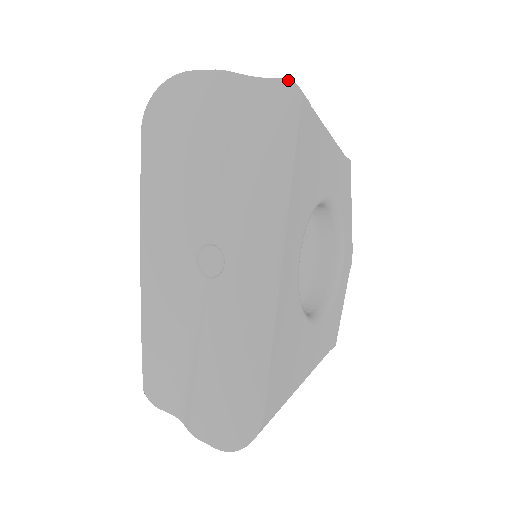
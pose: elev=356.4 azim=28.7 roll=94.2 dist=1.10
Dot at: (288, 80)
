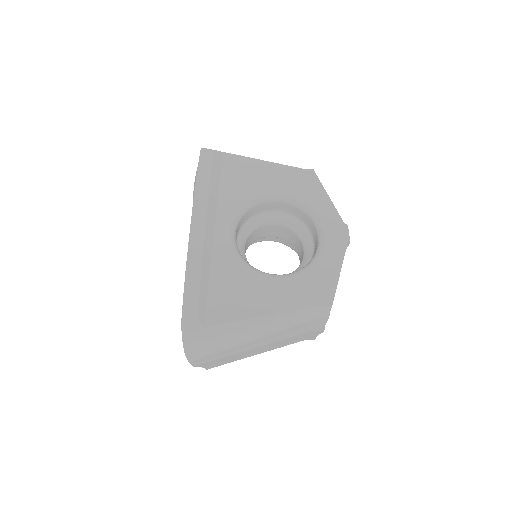
Dot at: occluded
